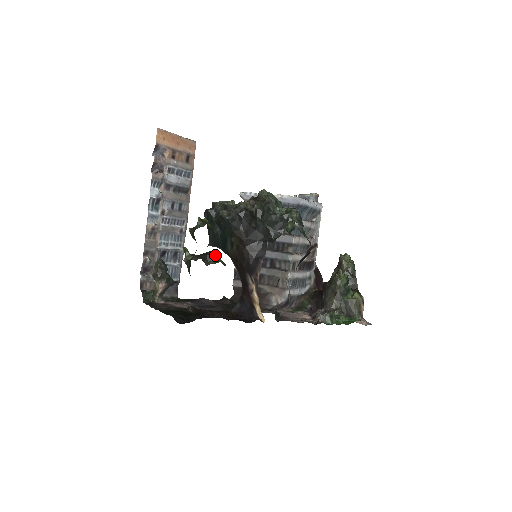
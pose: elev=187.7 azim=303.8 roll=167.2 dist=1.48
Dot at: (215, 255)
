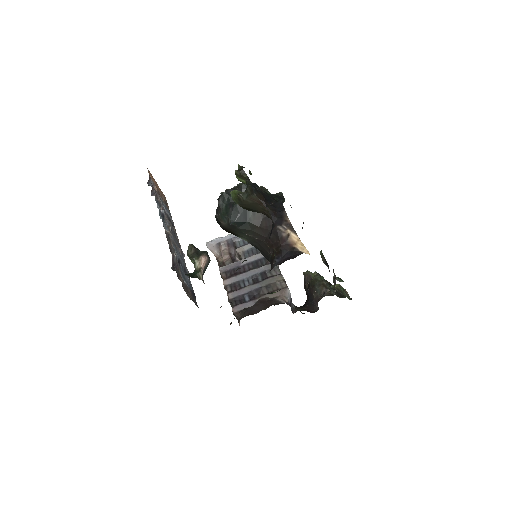
Dot at: occluded
